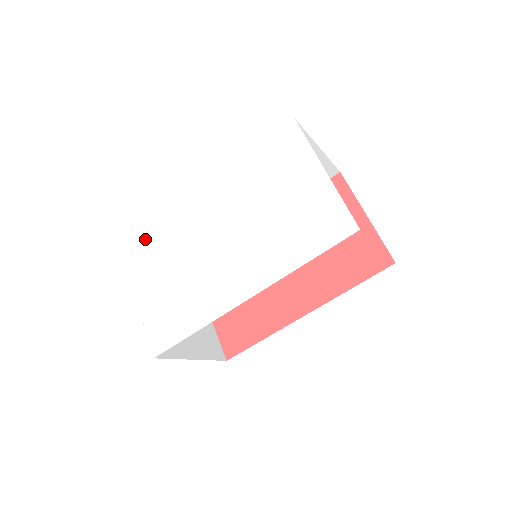
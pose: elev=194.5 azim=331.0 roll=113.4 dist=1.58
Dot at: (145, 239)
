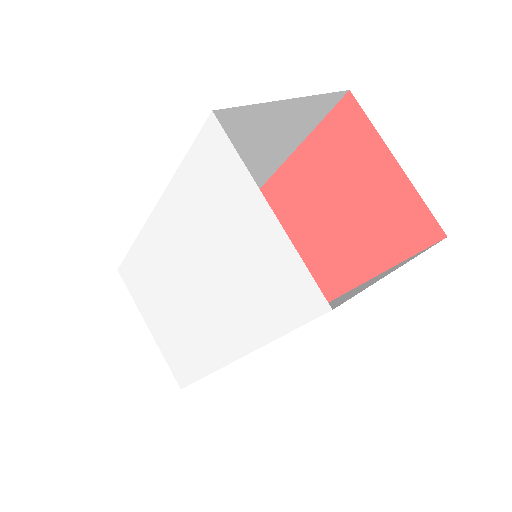
Dot at: (130, 264)
